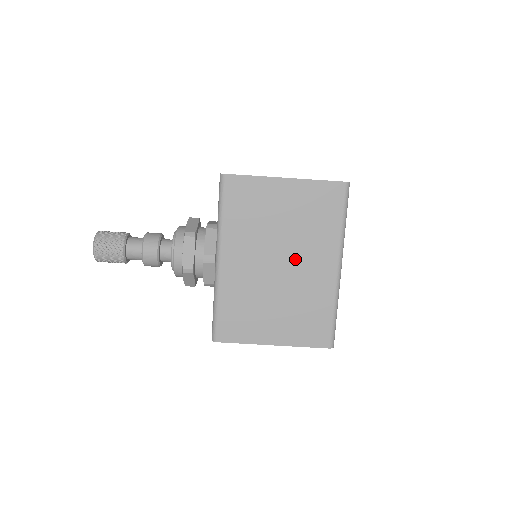
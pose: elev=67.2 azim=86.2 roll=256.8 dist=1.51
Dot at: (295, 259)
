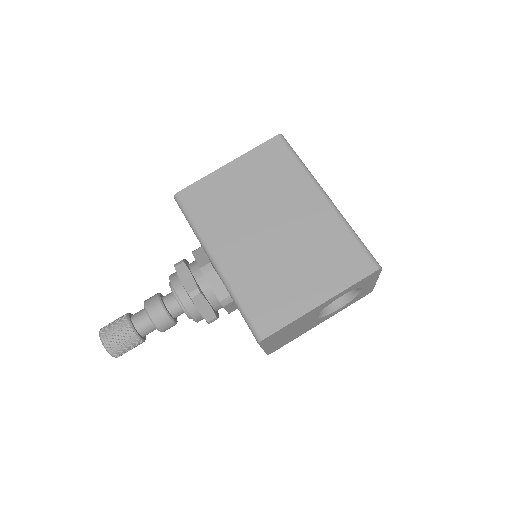
Dot at: (282, 215)
